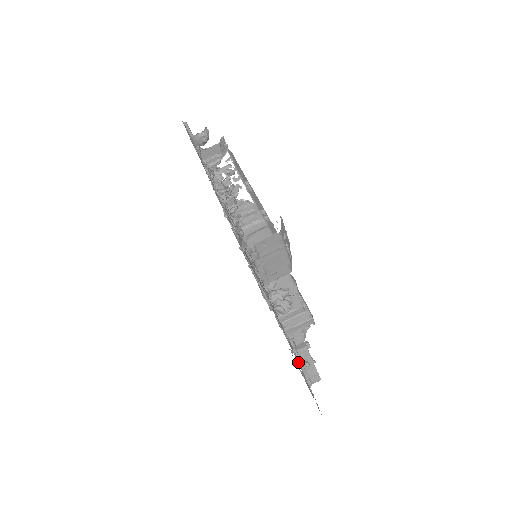
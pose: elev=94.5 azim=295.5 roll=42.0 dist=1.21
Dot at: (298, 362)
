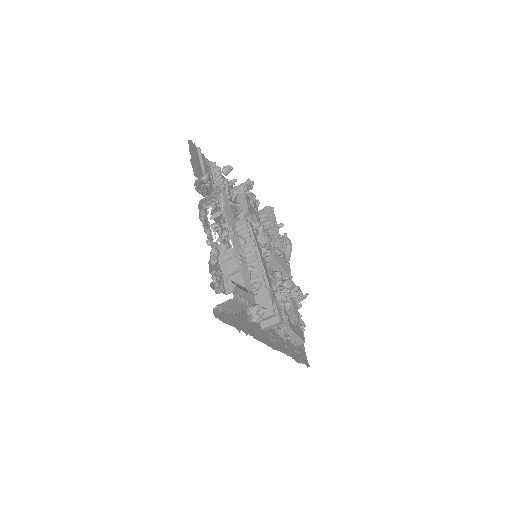
Dot at: (282, 337)
